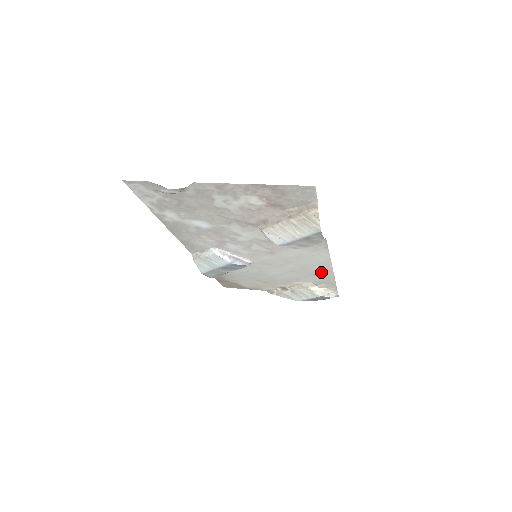
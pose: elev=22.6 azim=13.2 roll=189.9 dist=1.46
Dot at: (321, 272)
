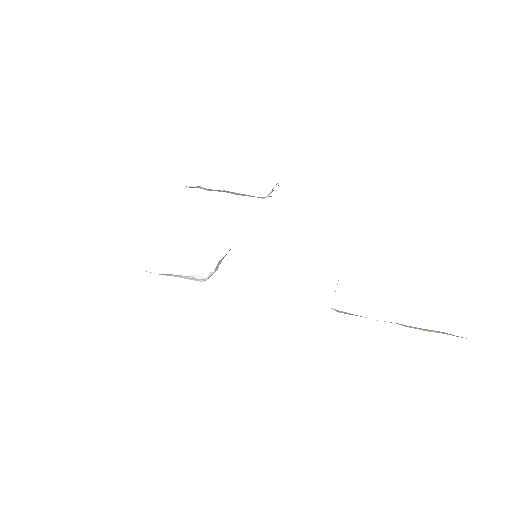
Dot at: occluded
